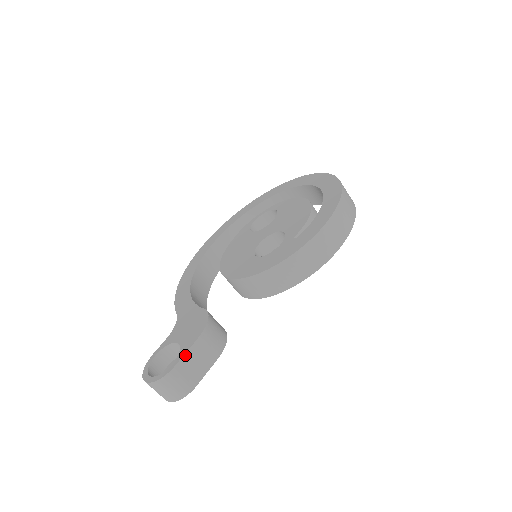
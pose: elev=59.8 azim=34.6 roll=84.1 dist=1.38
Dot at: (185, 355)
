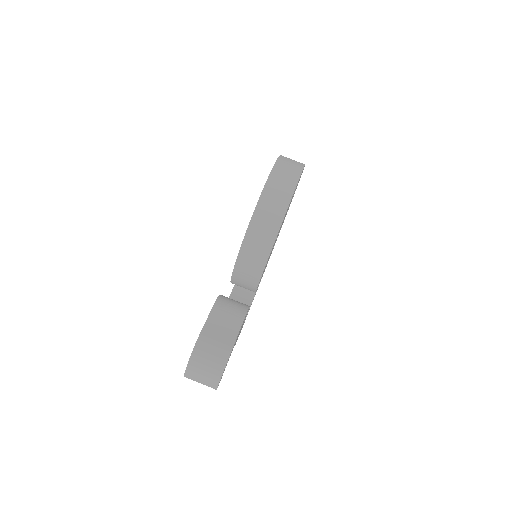
Dot at: (206, 324)
